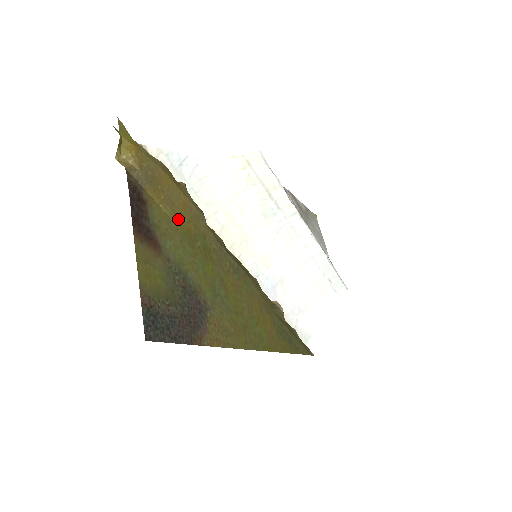
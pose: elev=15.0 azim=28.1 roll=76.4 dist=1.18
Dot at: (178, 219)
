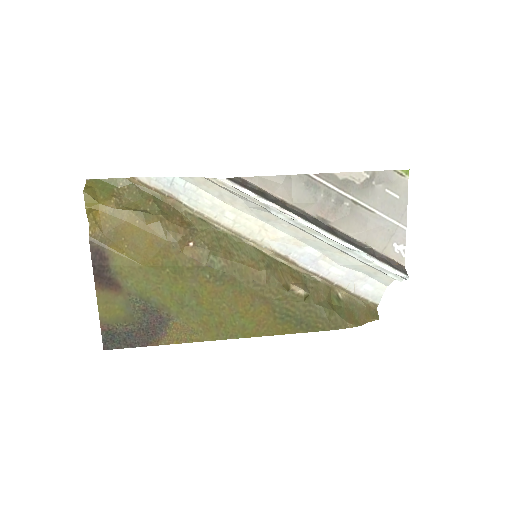
Dot at: (143, 258)
